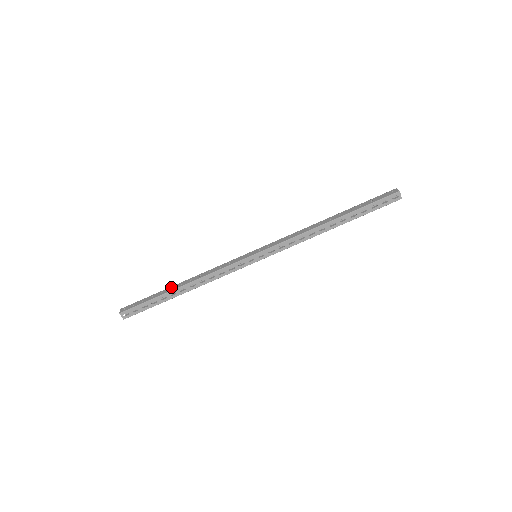
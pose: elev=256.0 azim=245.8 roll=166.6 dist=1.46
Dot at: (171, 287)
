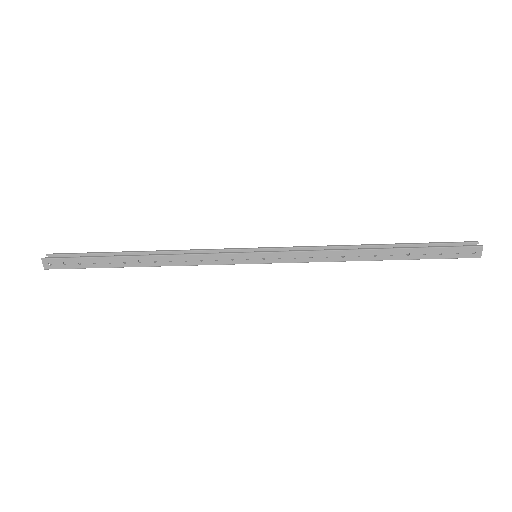
Dot at: (123, 259)
